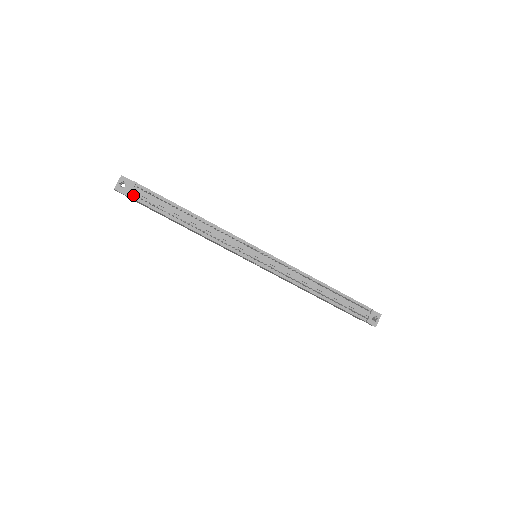
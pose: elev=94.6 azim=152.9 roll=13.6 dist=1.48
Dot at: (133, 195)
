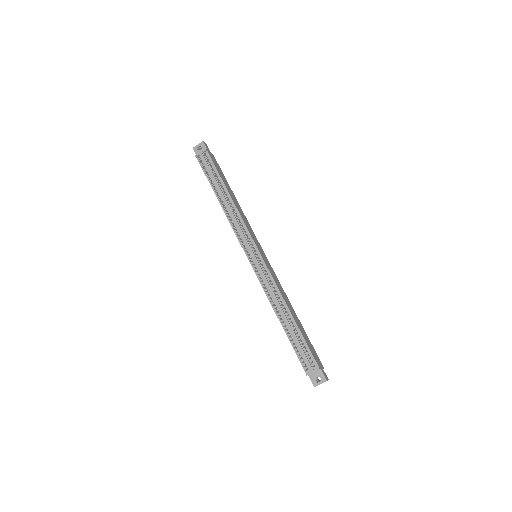
Dot at: (200, 158)
